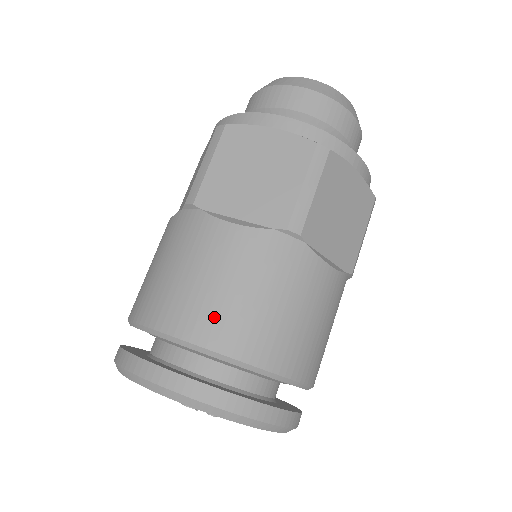
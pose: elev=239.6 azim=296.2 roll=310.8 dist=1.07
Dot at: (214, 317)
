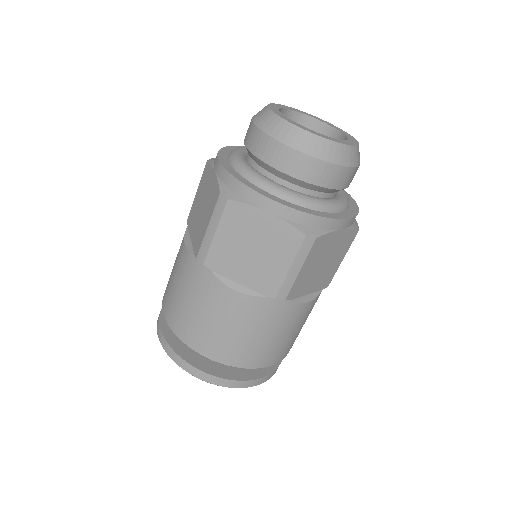
Dot at: (223, 347)
